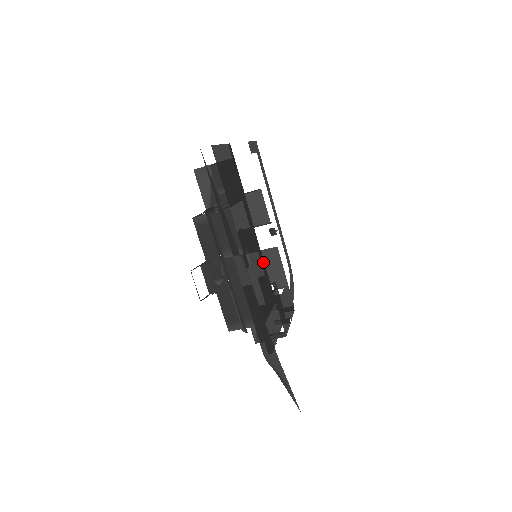
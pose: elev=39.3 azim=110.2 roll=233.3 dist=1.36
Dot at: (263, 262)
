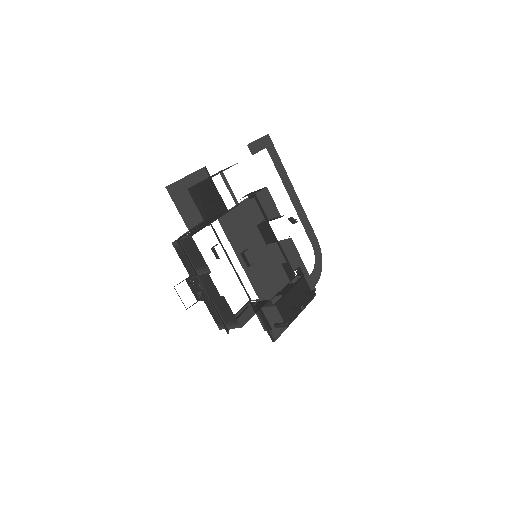
Dot at: (281, 252)
